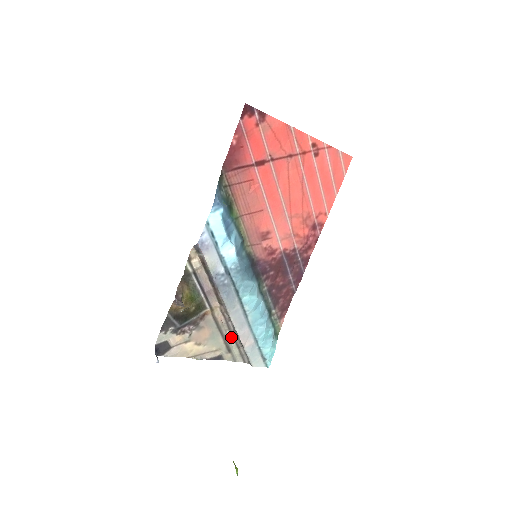
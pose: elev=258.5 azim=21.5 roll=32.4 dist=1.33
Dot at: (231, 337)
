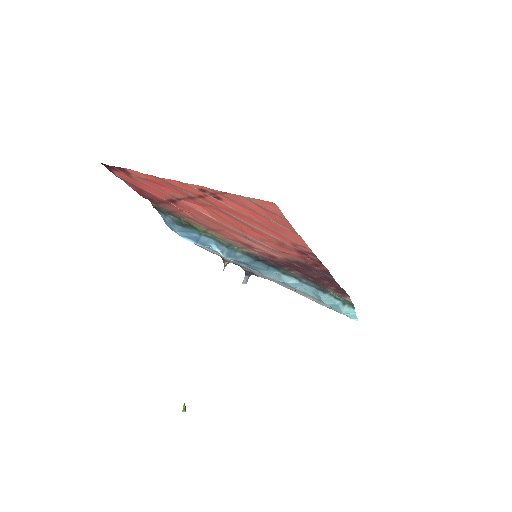
Dot at: occluded
